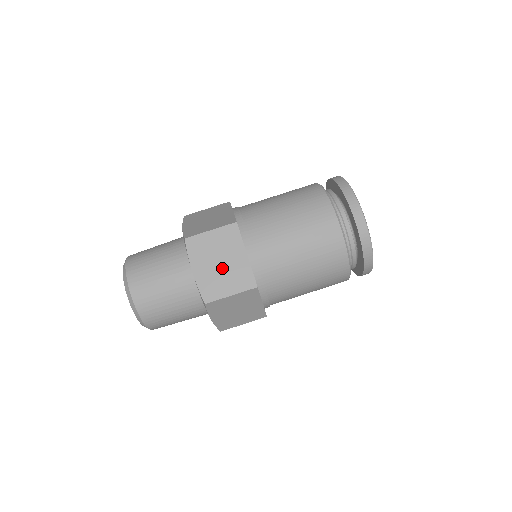
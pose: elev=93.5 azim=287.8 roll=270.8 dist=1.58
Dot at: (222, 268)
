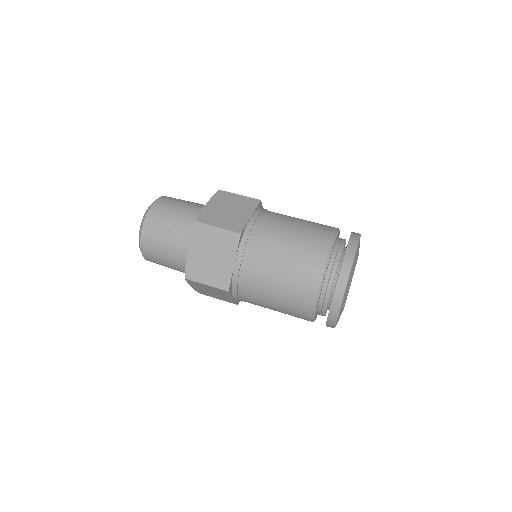
Dot at: (211, 261)
